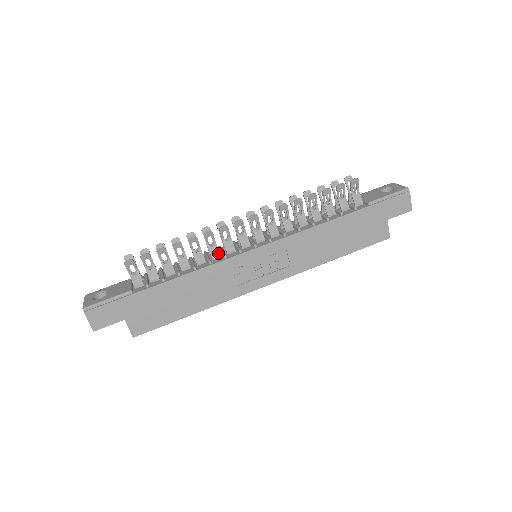
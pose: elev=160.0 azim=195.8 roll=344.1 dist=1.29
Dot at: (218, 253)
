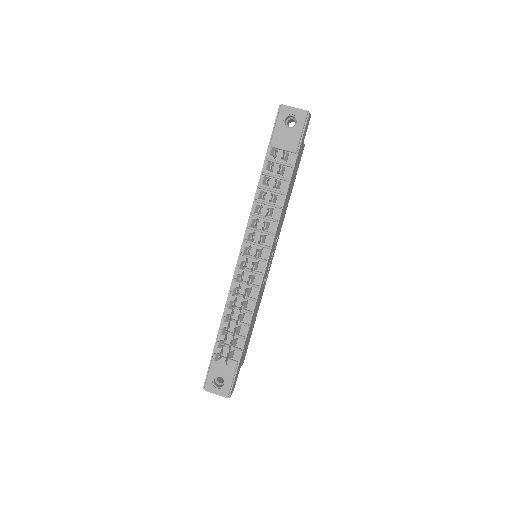
Dot at: (250, 290)
